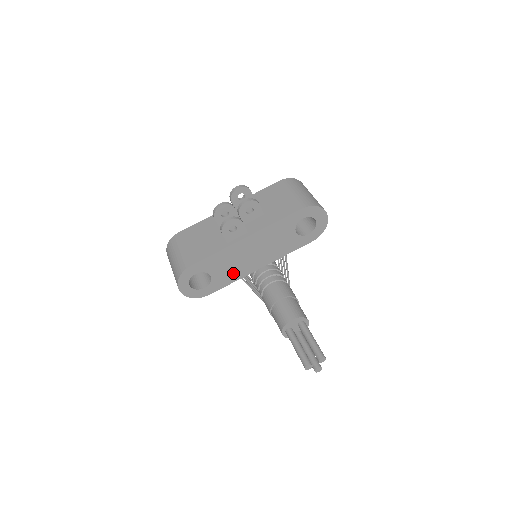
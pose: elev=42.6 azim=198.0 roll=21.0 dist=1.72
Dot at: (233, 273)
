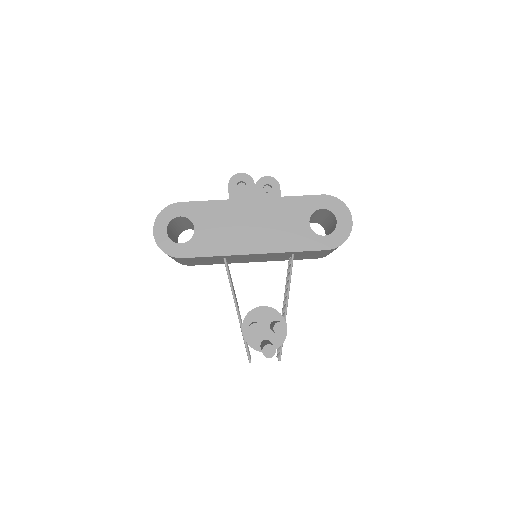
Dot at: (220, 242)
